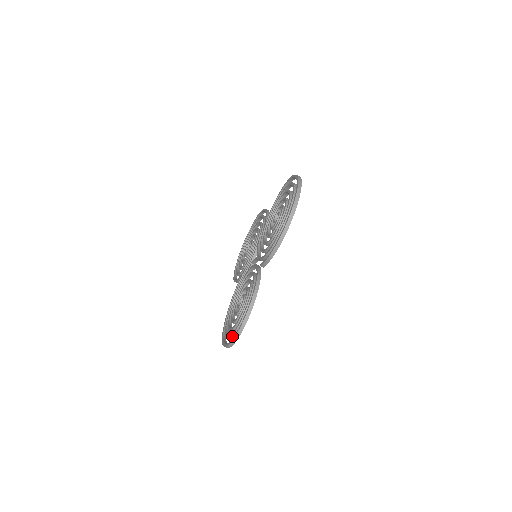
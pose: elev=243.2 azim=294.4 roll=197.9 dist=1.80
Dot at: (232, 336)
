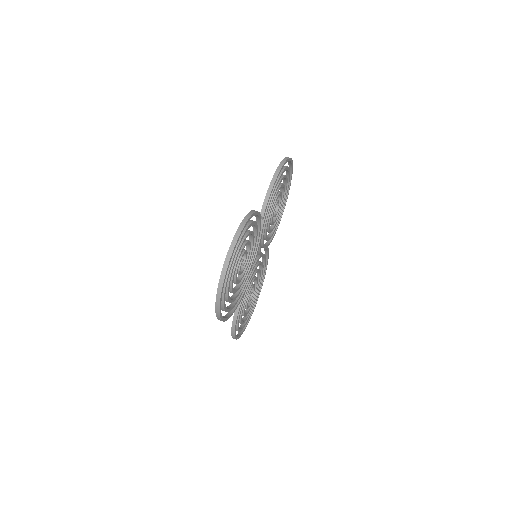
Dot at: occluded
